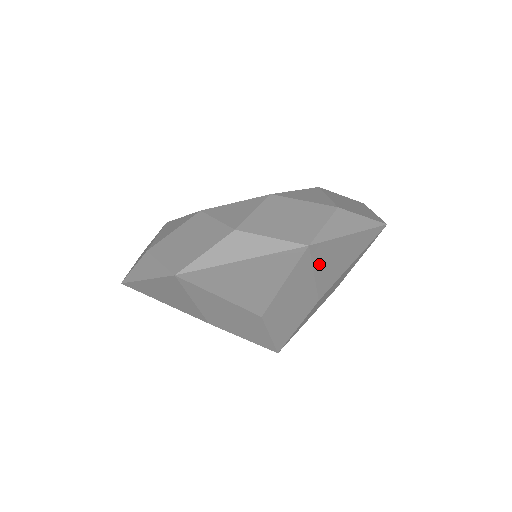
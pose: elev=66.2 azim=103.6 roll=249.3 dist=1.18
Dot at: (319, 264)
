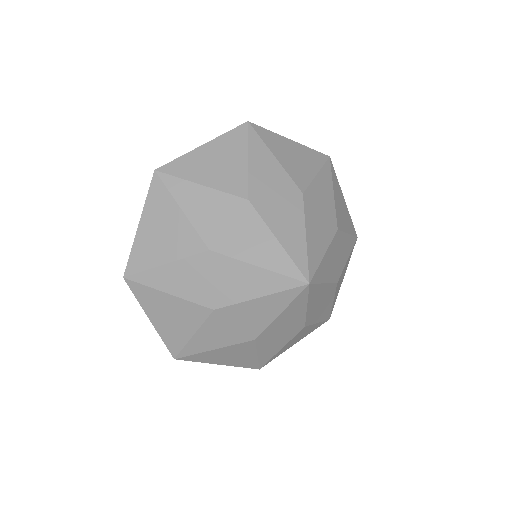
Dot at: (193, 176)
